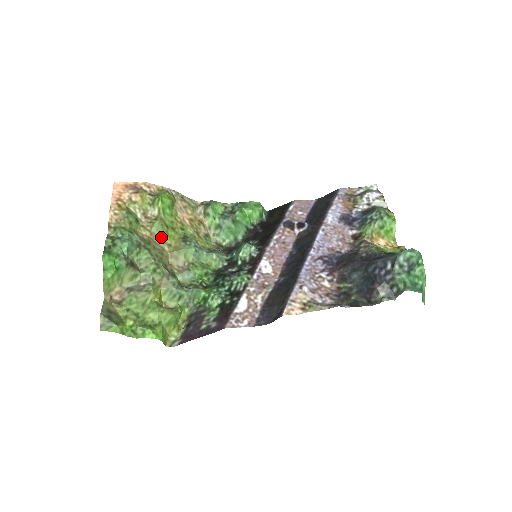
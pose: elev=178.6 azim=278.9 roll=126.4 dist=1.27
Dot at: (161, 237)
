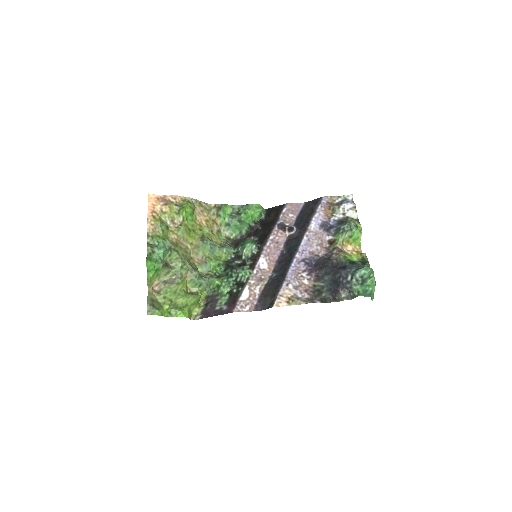
Dot at: (185, 238)
